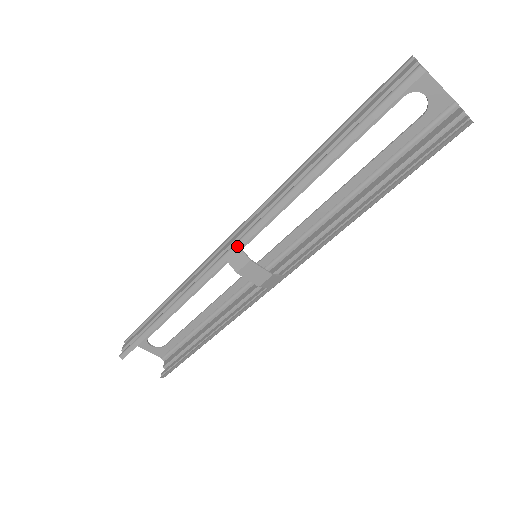
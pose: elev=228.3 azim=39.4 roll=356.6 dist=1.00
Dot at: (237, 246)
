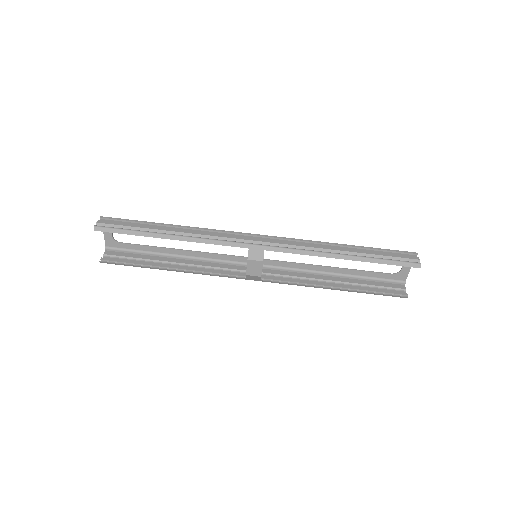
Dot at: (264, 248)
